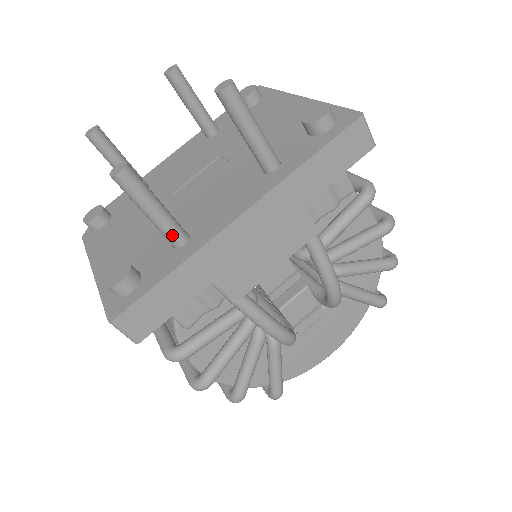
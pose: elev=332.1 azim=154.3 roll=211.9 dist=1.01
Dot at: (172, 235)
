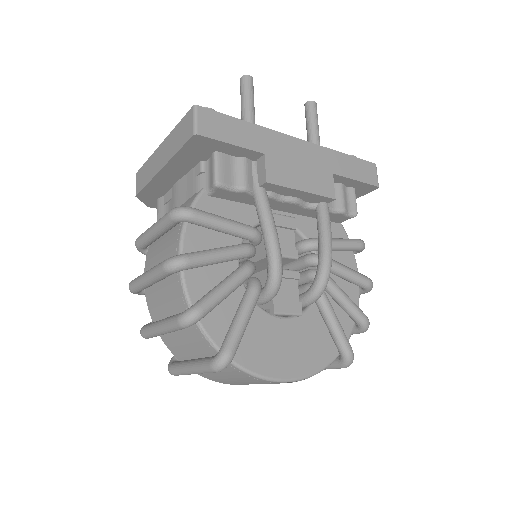
Dot at: occluded
